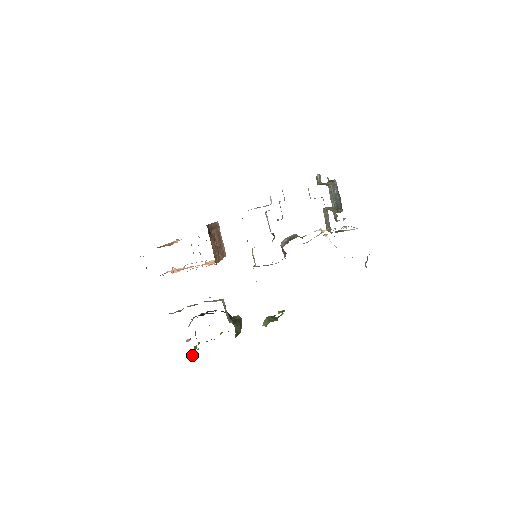
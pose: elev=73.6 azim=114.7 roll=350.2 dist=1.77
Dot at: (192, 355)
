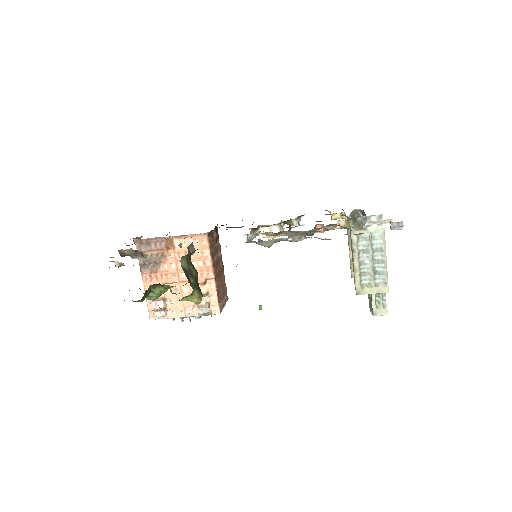
Dot at: occluded
